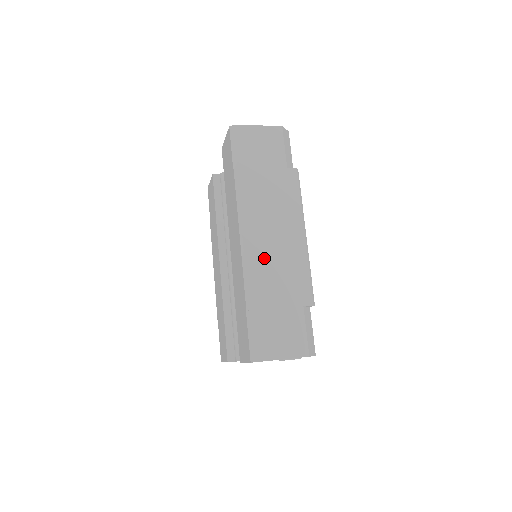
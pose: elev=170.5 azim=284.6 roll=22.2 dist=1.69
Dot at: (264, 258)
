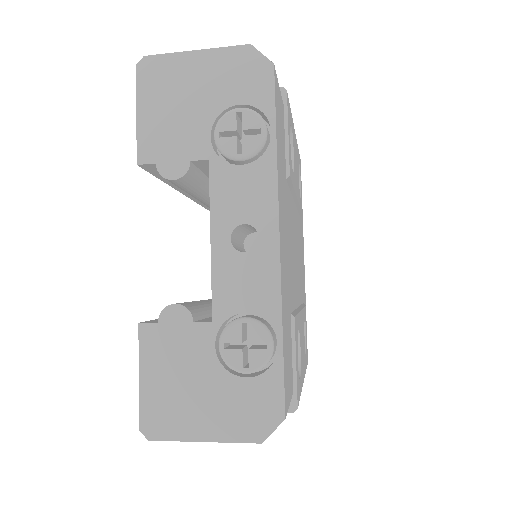
Dot at: occluded
